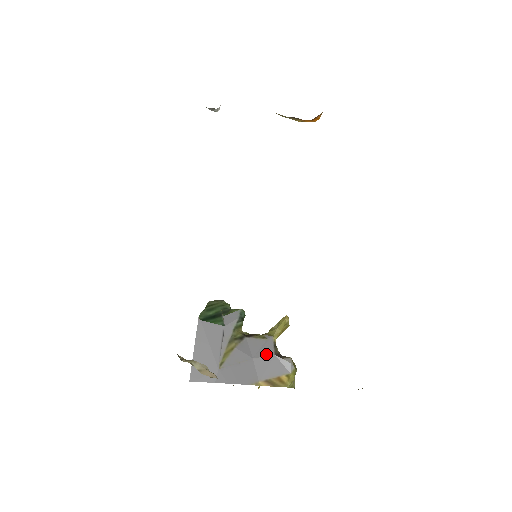
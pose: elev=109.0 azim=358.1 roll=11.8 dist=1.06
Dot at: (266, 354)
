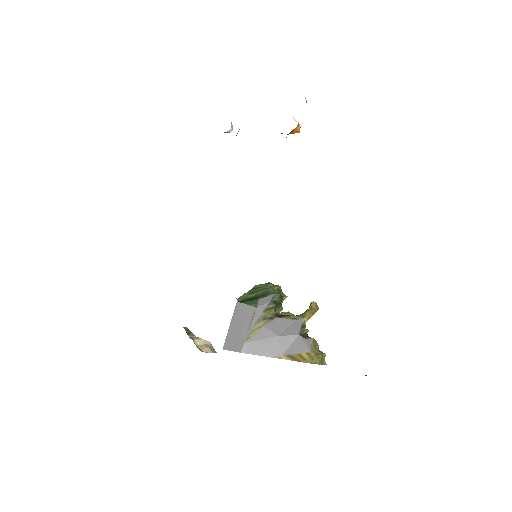
Dot at: (291, 333)
